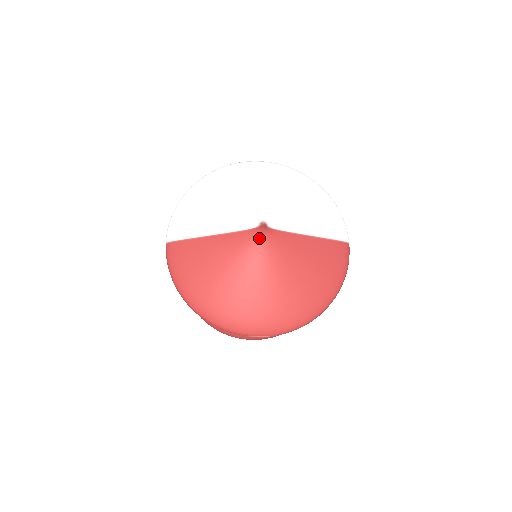
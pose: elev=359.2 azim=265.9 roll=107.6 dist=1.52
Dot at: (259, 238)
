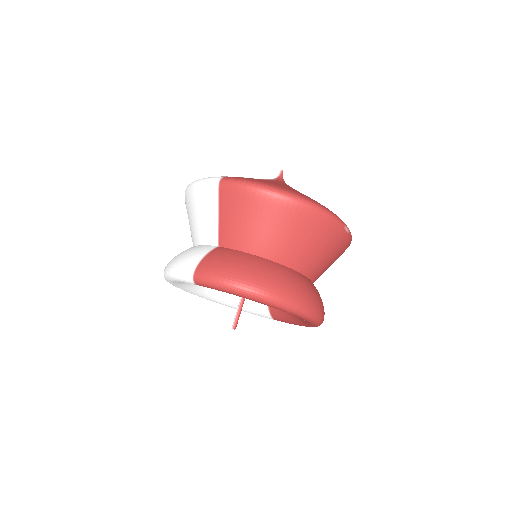
Dot at: (284, 182)
